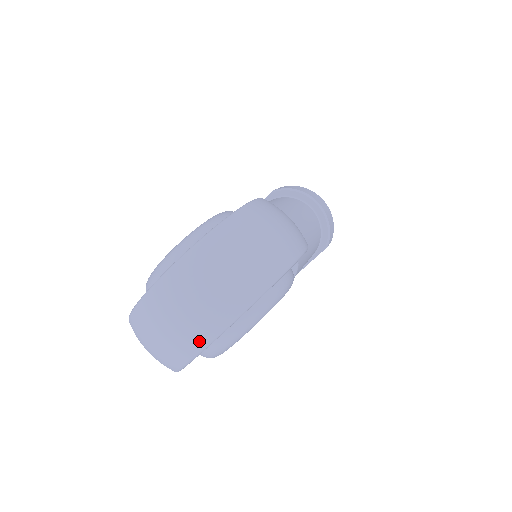
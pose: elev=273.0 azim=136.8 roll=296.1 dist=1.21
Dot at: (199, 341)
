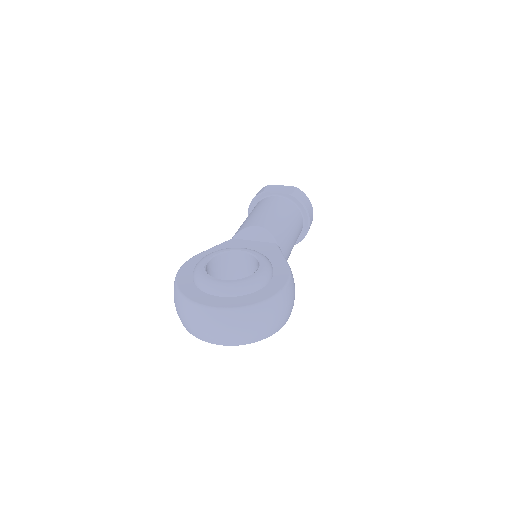
Dot at: (215, 342)
